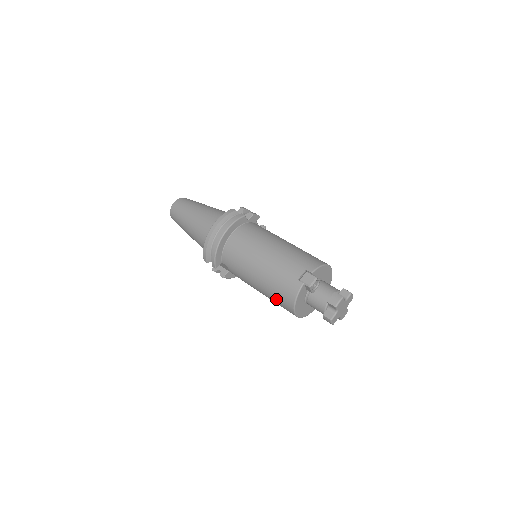
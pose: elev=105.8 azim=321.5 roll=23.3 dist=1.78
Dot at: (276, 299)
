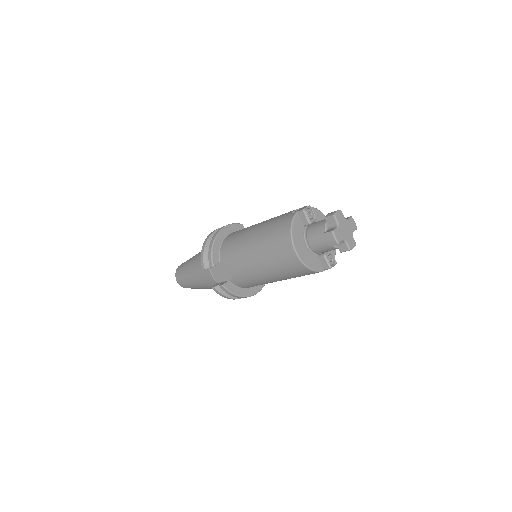
Dot at: (273, 249)
